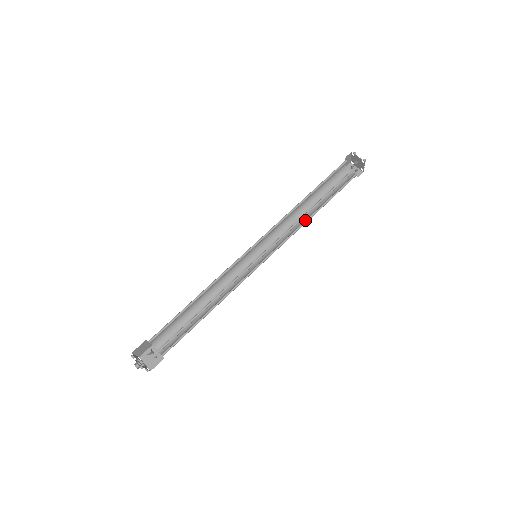
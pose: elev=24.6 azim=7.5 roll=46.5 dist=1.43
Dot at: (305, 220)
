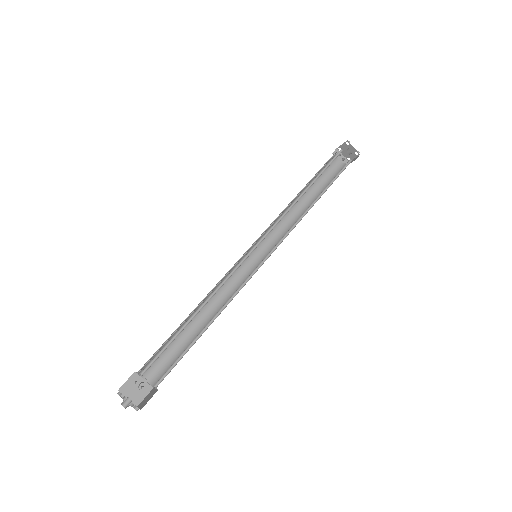
Dot at: (301, 214)
